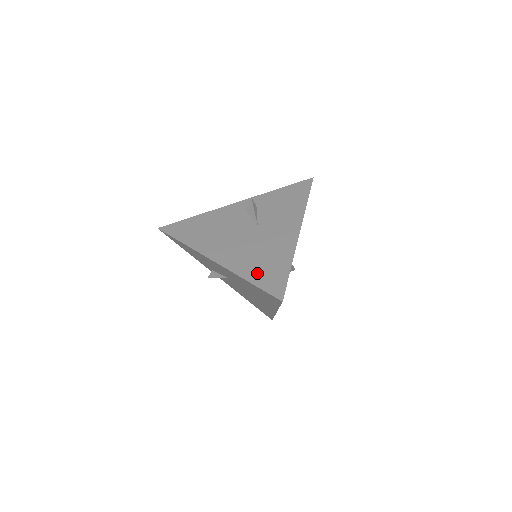
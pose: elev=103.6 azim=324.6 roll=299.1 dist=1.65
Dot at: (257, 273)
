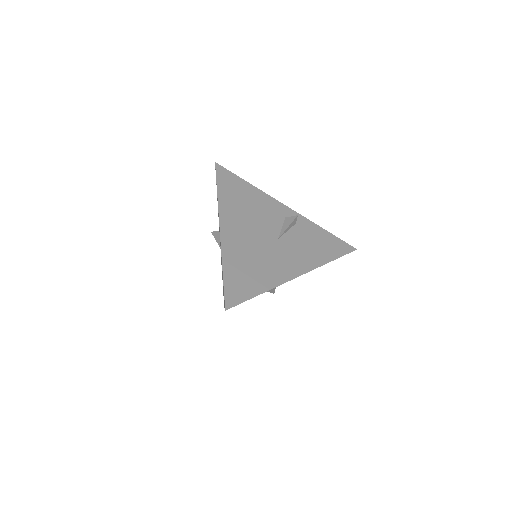
Dot at: occluded
